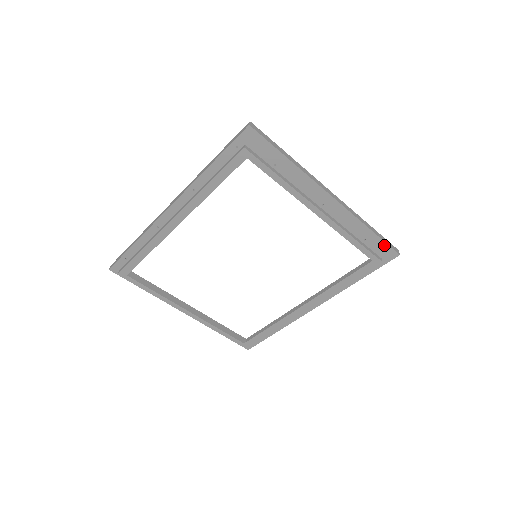
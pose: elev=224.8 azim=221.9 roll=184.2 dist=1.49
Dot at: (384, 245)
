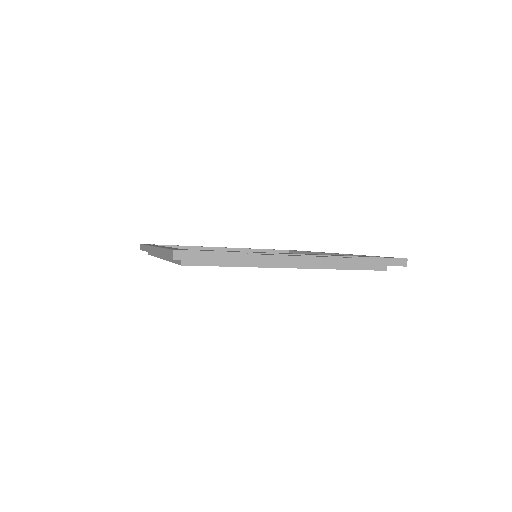
Dot at: (384, 265)
